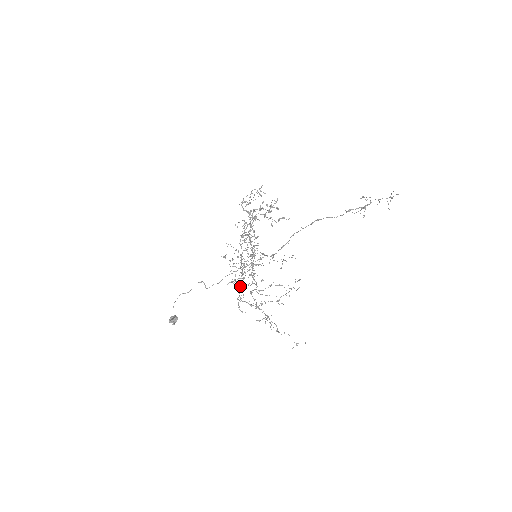
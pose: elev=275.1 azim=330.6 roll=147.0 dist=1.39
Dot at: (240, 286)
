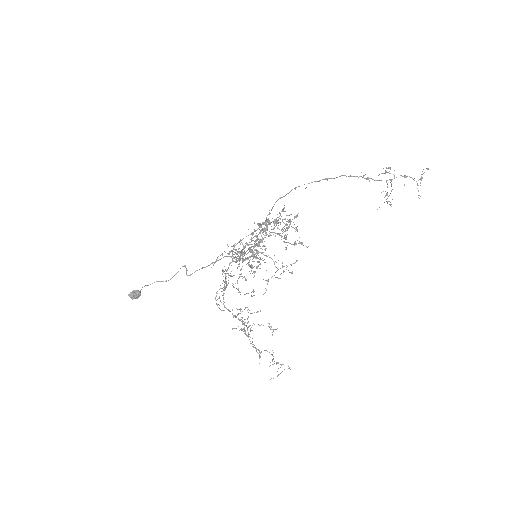
Dot at: (225, 274)
